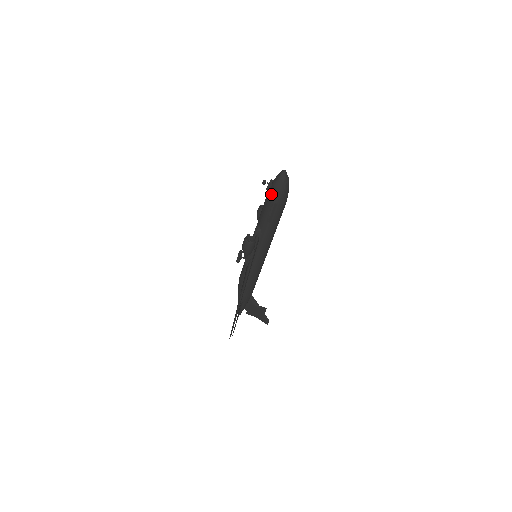
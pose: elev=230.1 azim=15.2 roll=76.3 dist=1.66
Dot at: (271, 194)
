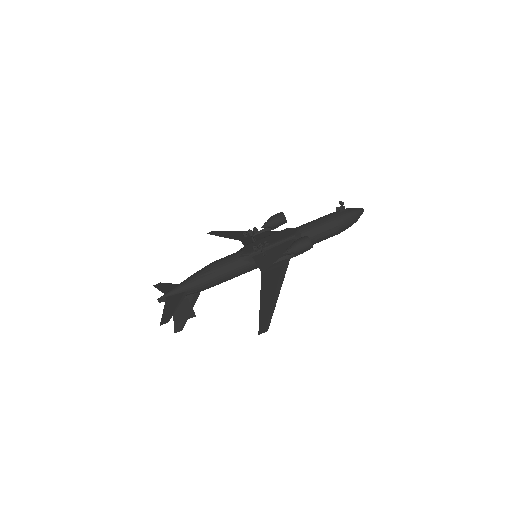
Dot at: (342, 218)
